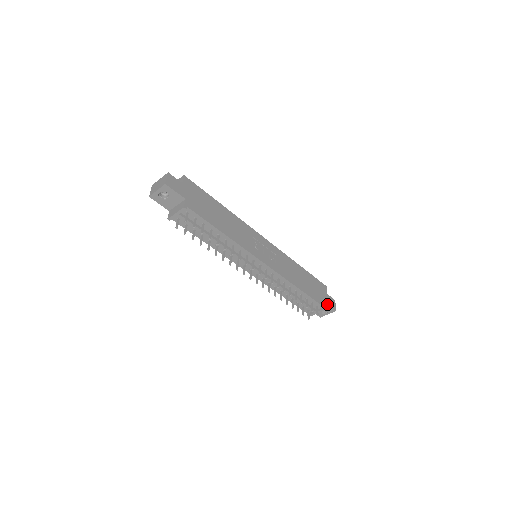
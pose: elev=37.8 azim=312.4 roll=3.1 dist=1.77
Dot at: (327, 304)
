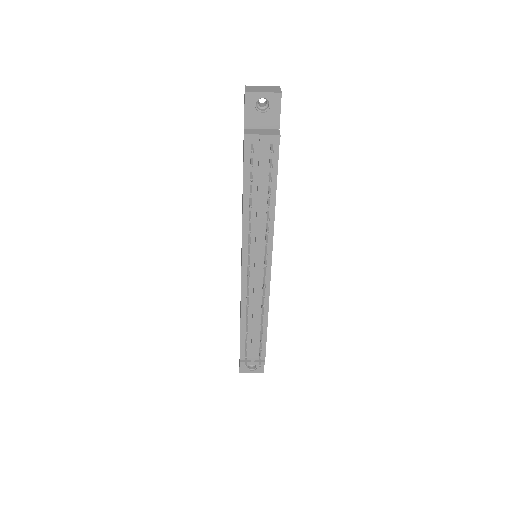
Dot at: occluded
